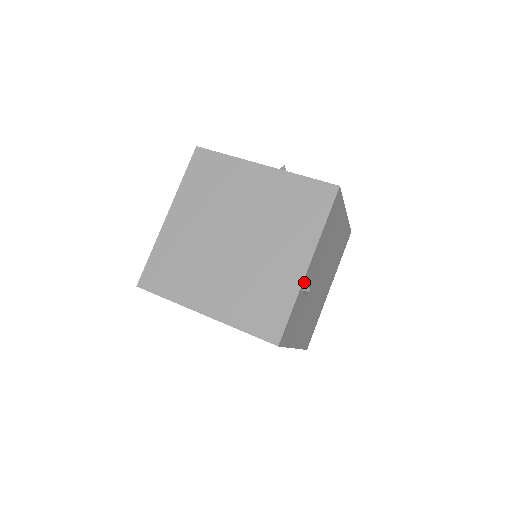
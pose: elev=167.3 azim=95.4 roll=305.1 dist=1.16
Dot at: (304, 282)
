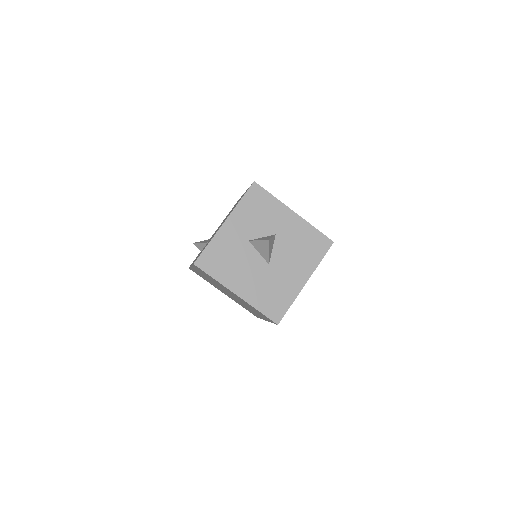
Dot at: occluded
